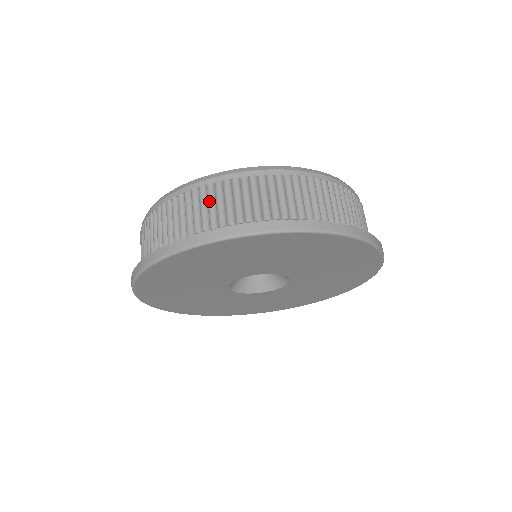
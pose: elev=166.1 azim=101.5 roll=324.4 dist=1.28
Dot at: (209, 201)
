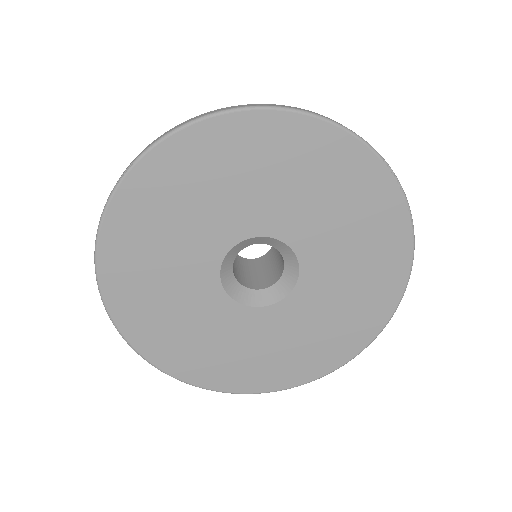
Dot at: occluded
